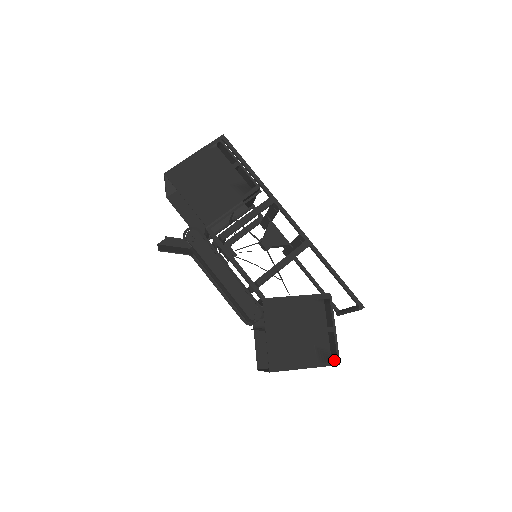
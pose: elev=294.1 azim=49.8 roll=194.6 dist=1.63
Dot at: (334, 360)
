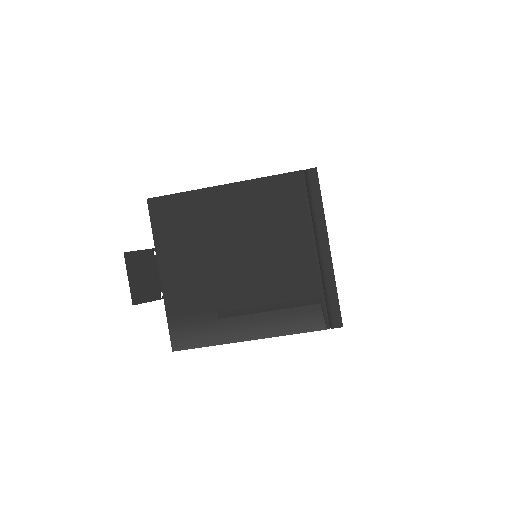
Dot at: occluded
